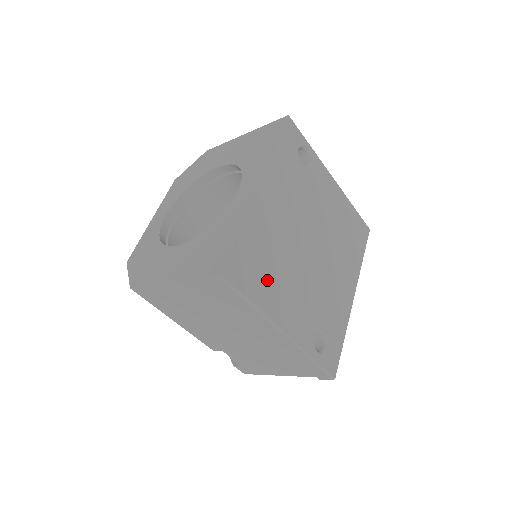
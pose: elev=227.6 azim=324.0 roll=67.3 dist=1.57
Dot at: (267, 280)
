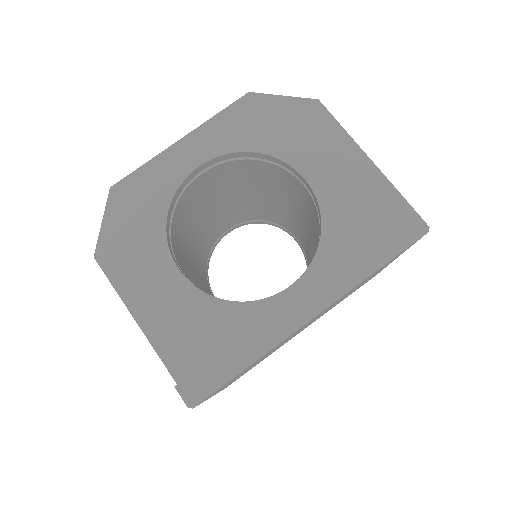
Dot at: (235, 378)
